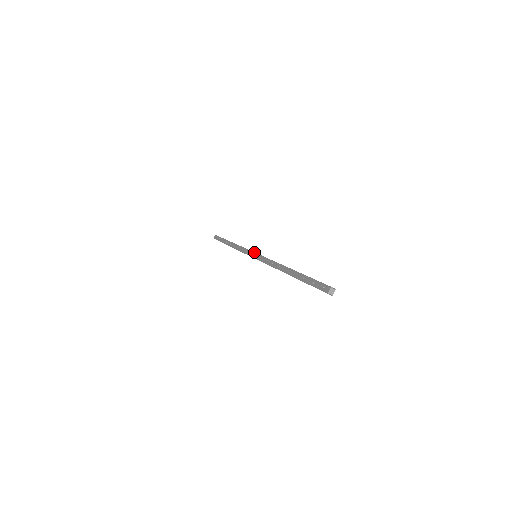
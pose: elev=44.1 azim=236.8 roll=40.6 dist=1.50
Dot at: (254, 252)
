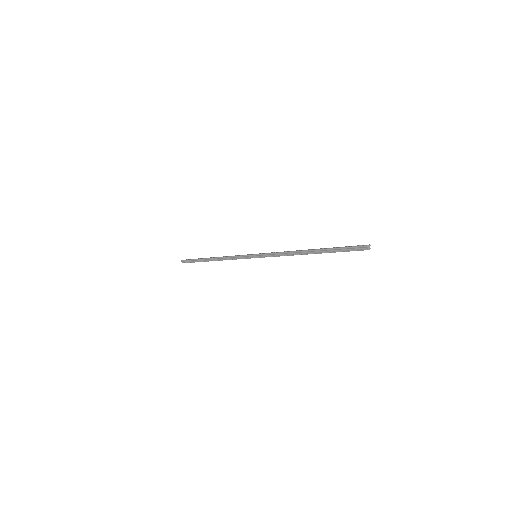
Dot at: occluded
